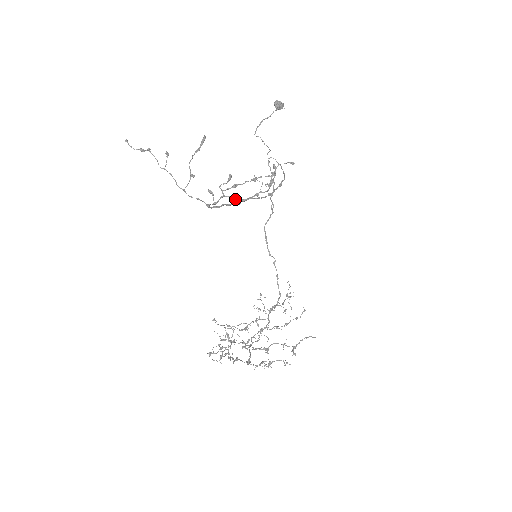
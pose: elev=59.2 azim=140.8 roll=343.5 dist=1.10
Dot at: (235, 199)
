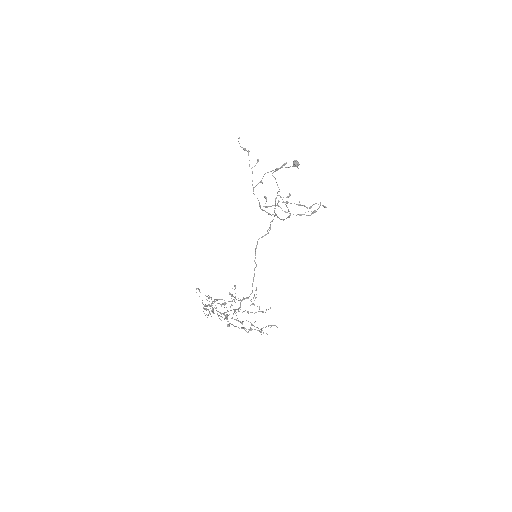
Dot at: (284, 211)
